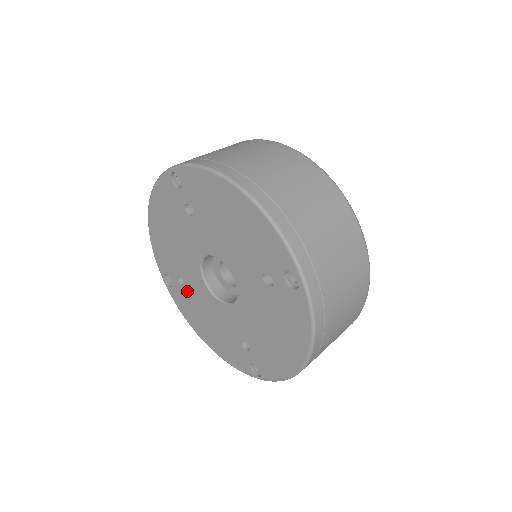
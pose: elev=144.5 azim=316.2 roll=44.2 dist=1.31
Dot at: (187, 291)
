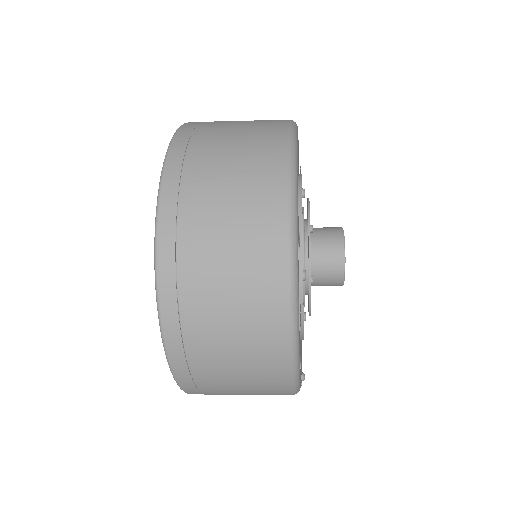
Dot at: occluded
